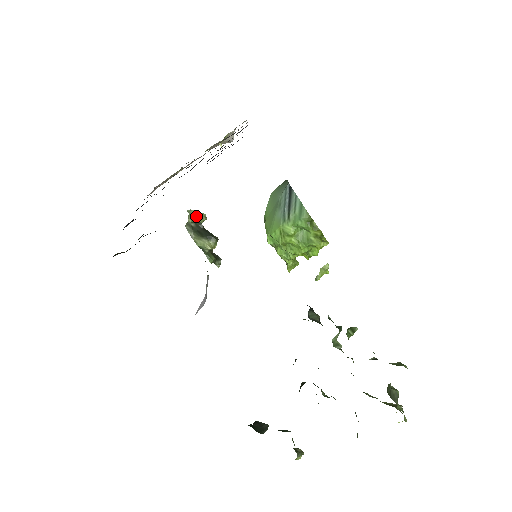
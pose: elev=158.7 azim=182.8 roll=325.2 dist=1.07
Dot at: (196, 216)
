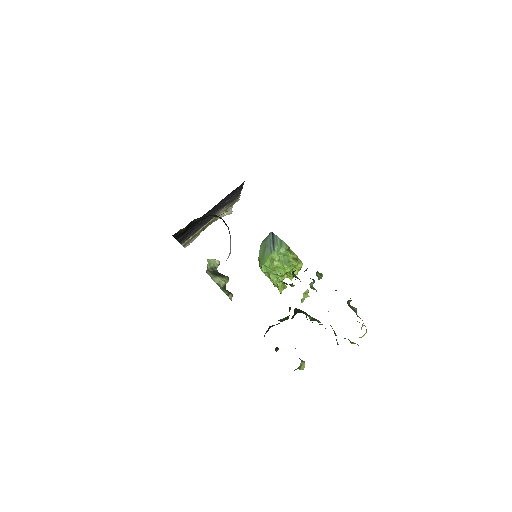
Dot at: (213, 263)
